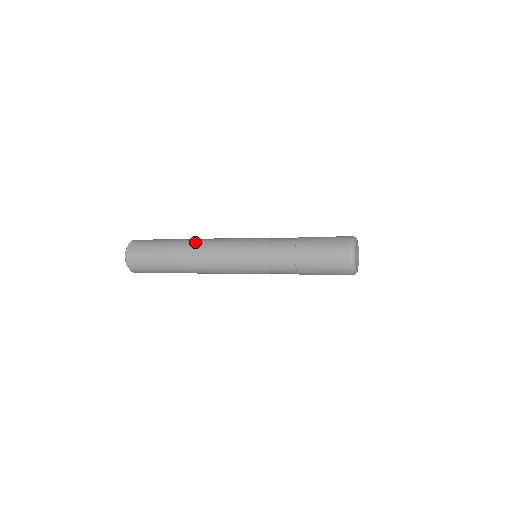
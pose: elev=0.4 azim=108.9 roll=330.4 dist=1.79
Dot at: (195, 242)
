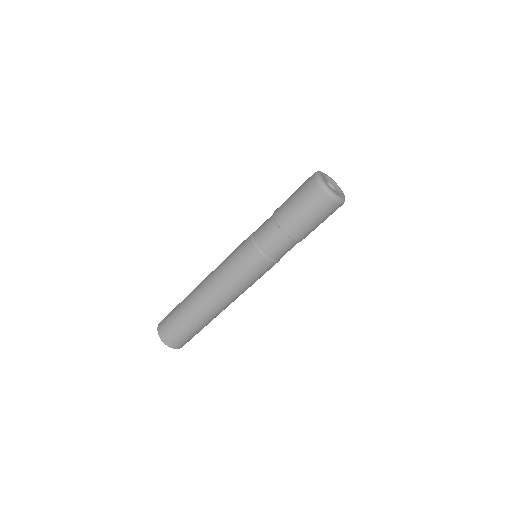
Dot at: occluded
